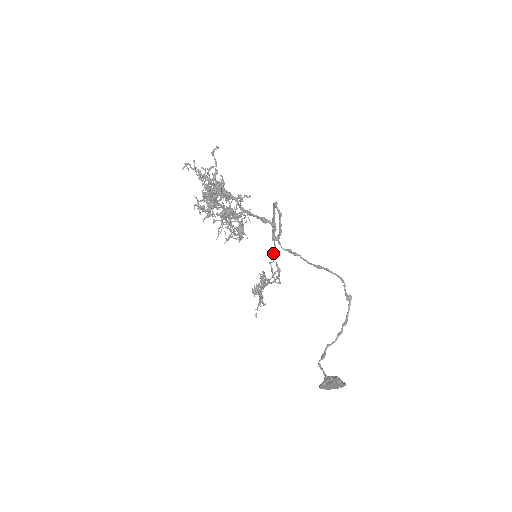
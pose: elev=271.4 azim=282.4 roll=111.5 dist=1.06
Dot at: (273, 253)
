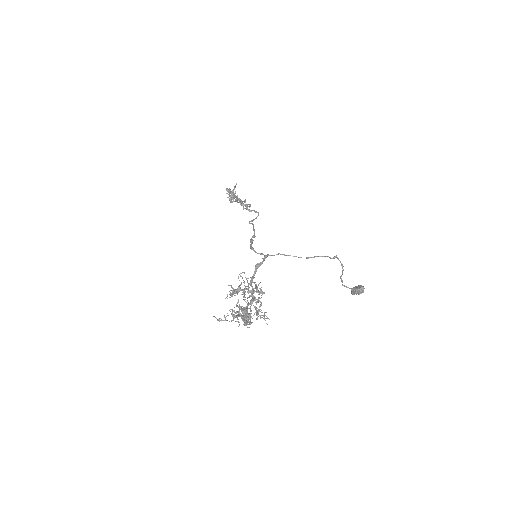
Dot at: occluded
